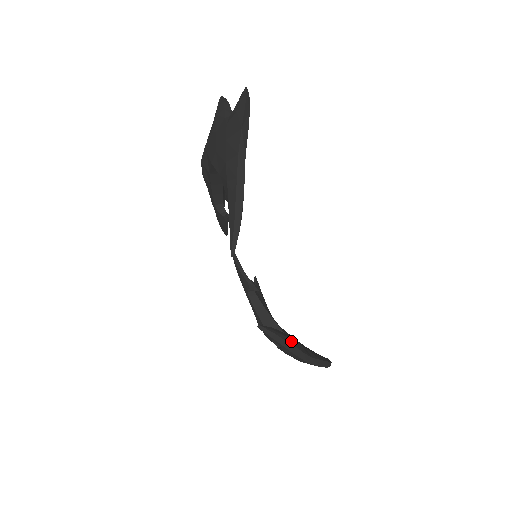
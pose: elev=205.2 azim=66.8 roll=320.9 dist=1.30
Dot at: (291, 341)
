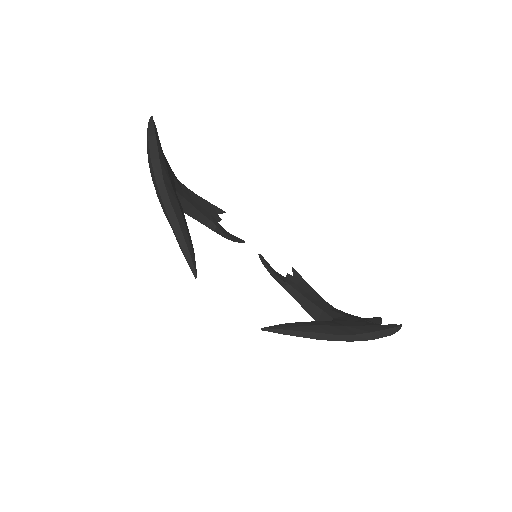
Dot at: (313, 329)
